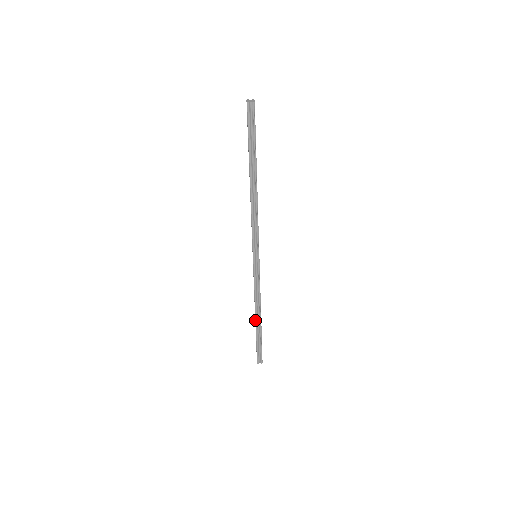
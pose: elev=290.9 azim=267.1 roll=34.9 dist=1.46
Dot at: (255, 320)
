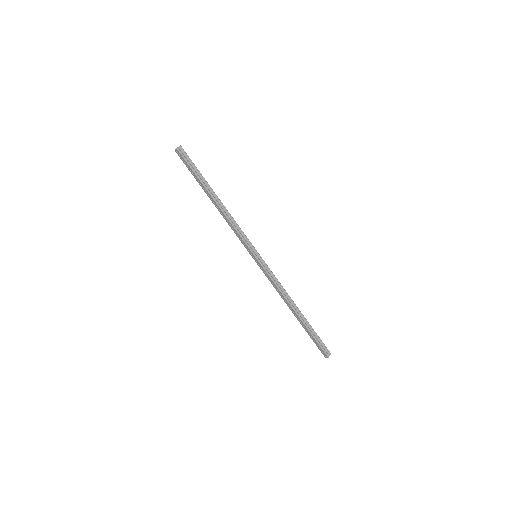
Dot at: (295, 313)
